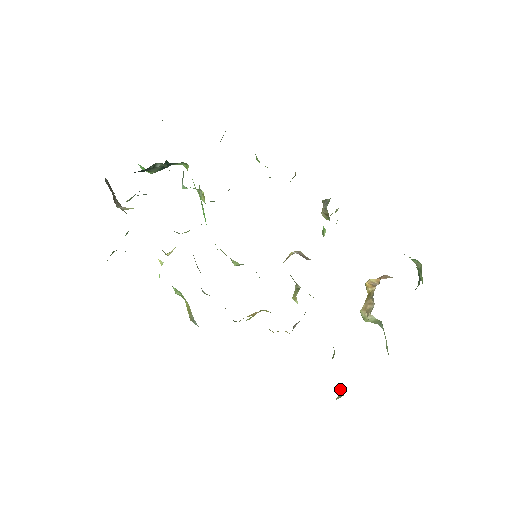
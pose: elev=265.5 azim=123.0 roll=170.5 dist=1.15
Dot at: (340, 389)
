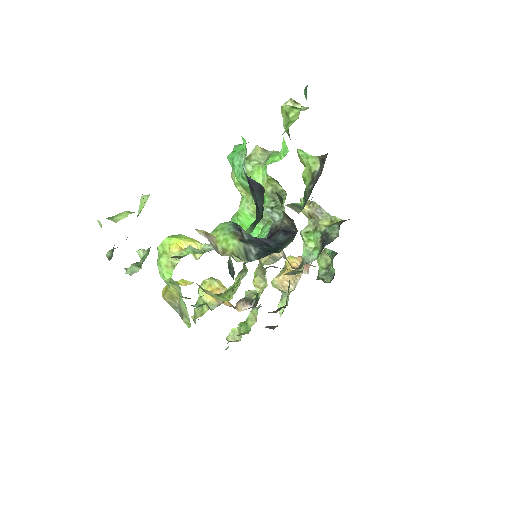
Dot at: (233, 331)
